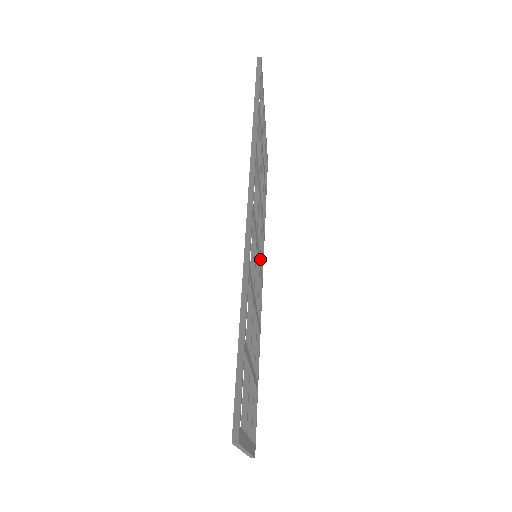
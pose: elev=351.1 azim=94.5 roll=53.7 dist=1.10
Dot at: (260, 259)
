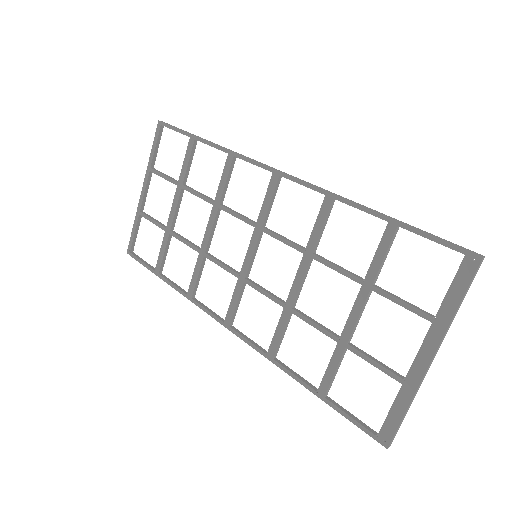
Dot at: (207, 309)
